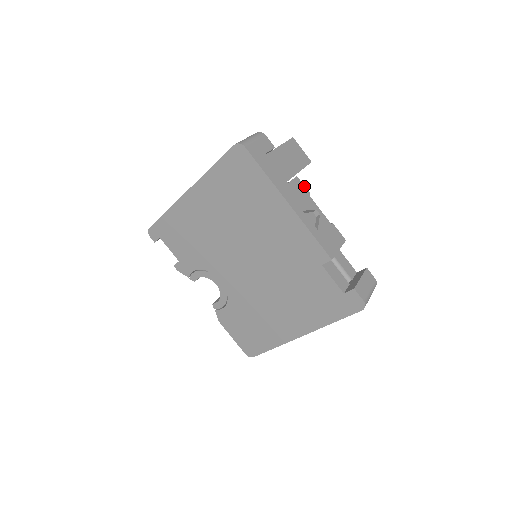
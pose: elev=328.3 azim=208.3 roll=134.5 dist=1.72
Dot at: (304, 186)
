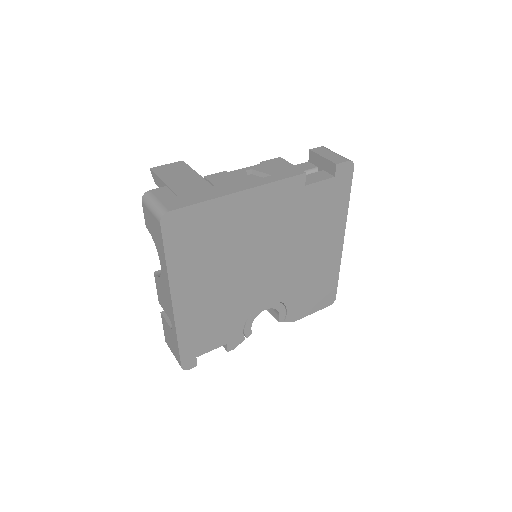
Dot at: (216, 174)
